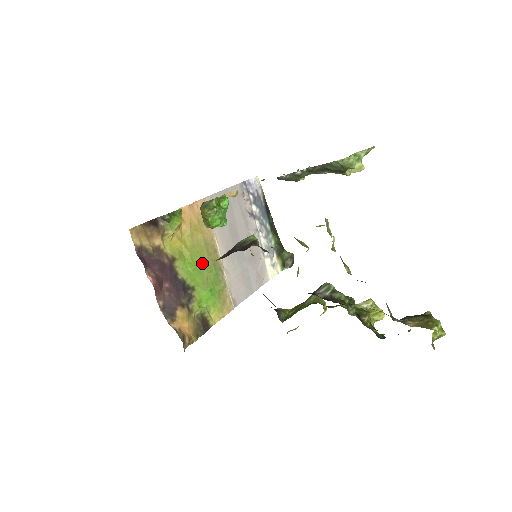
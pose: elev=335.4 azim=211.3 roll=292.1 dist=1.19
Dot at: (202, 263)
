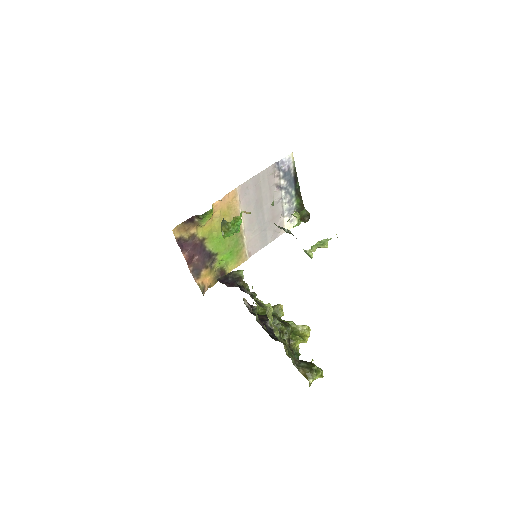
Dot at: occluded
